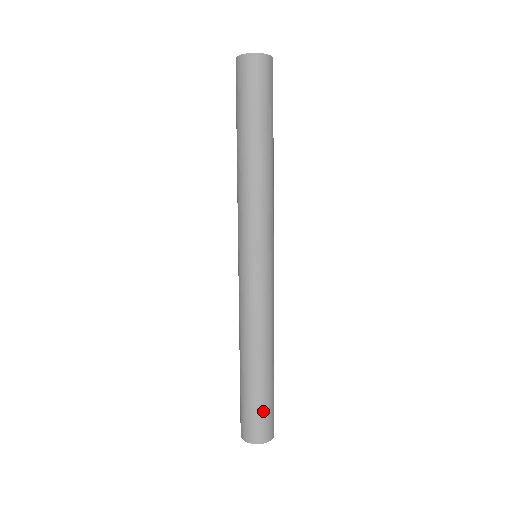
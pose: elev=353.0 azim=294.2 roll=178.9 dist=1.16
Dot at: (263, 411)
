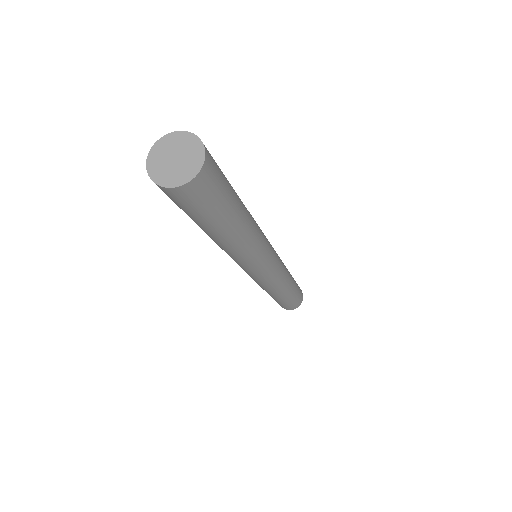
Dot at: (291, 303)
